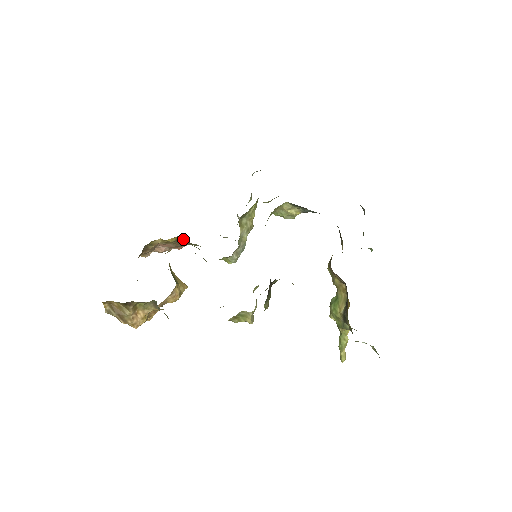
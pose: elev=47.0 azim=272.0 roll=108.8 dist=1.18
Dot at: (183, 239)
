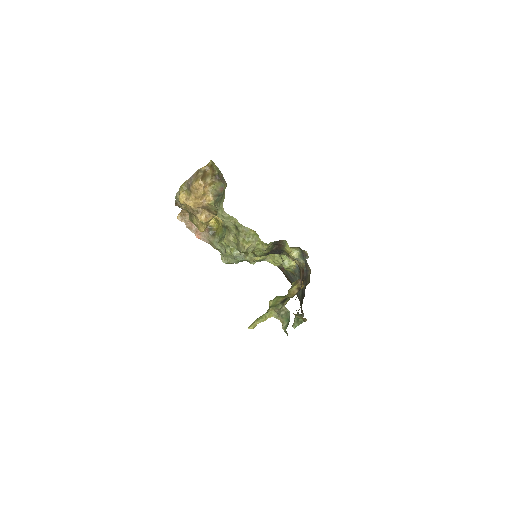
Dot at: (215, 230)
